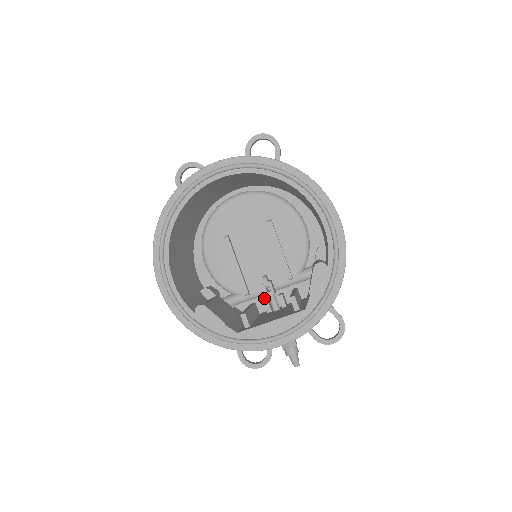
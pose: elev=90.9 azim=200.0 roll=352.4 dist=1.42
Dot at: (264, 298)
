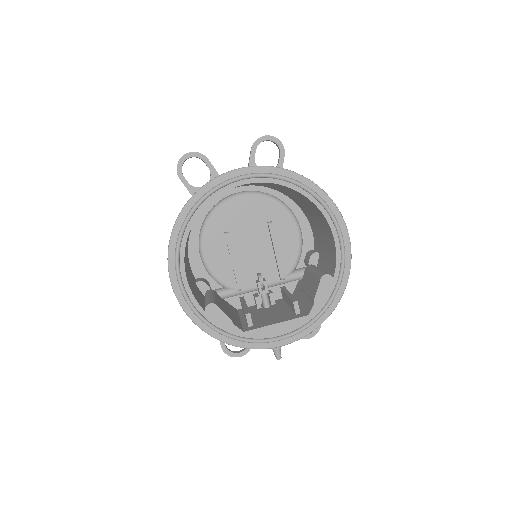
Dot at: (252, 293)
